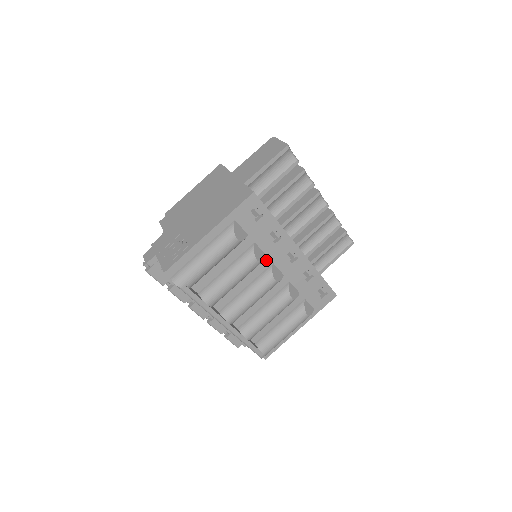
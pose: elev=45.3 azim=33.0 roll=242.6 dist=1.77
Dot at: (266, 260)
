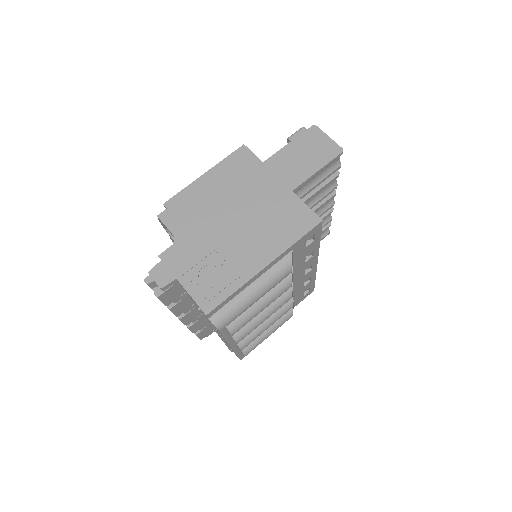
Dot at: occluded
